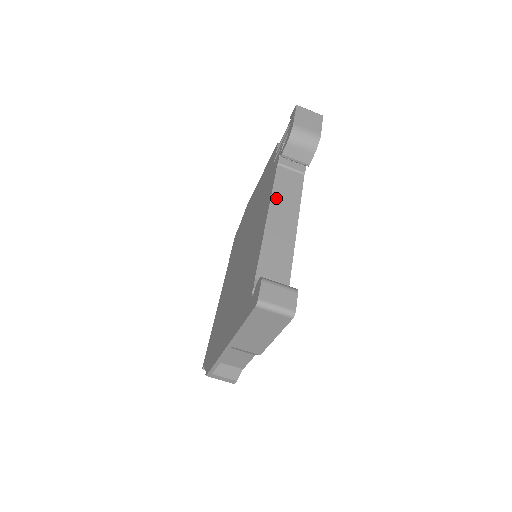
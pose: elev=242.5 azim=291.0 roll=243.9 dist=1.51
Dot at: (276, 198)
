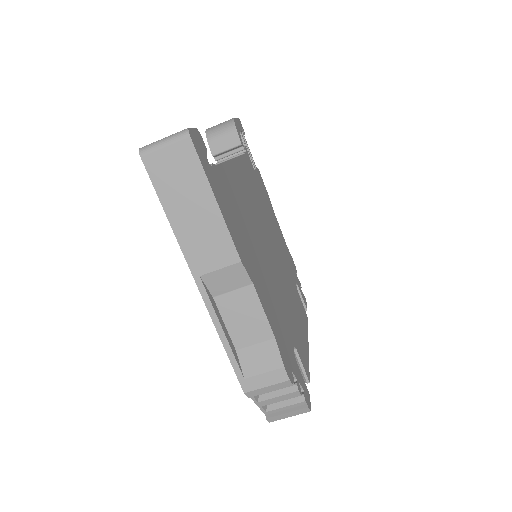
Dot at: occluded
